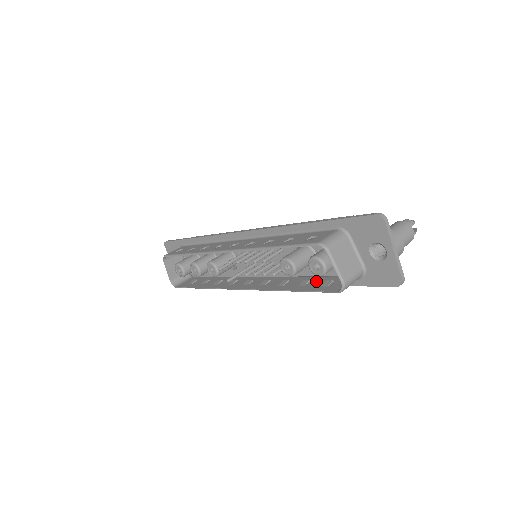
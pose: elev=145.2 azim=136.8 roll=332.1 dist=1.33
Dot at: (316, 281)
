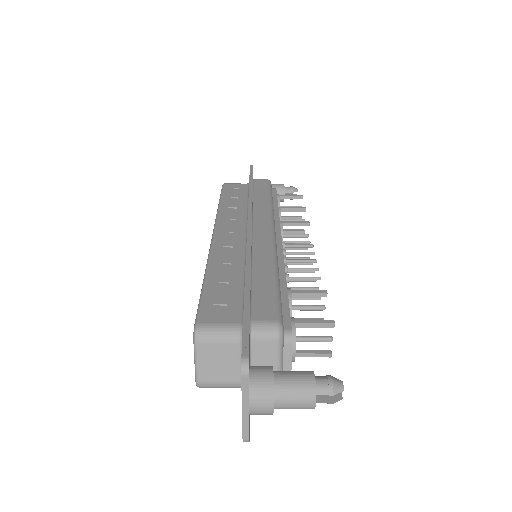
Dot at: occluded
